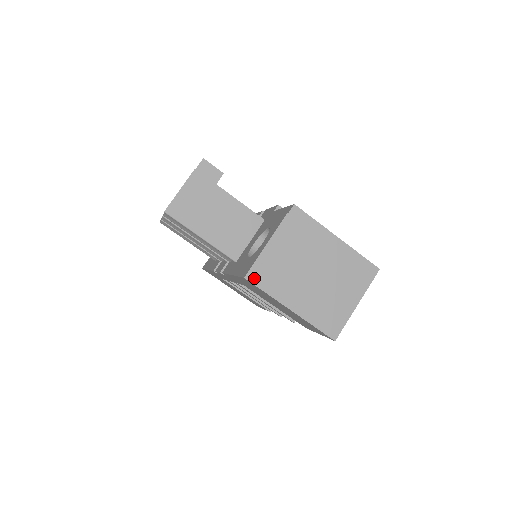
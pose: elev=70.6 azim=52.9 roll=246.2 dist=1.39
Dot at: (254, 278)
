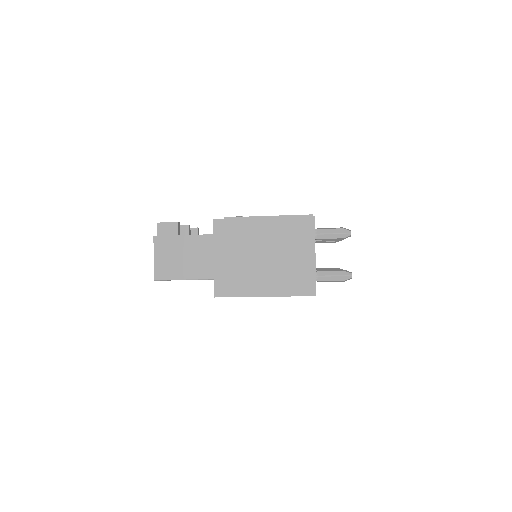
Dot at: (221, 293)
